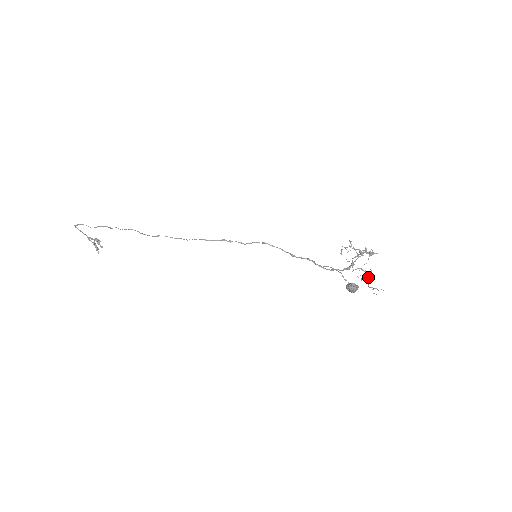
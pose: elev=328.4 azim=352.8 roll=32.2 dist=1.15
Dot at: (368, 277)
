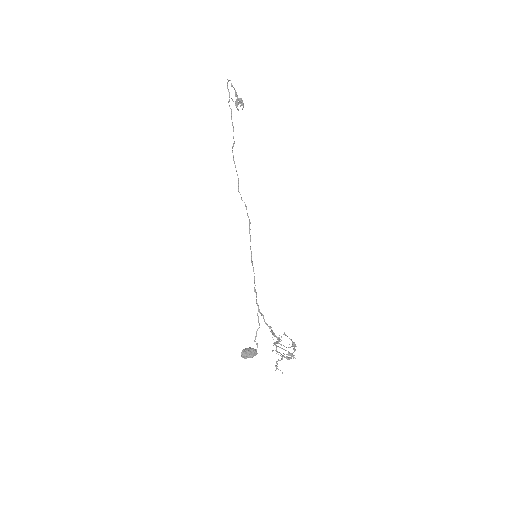
Dot at: (282, 358)
